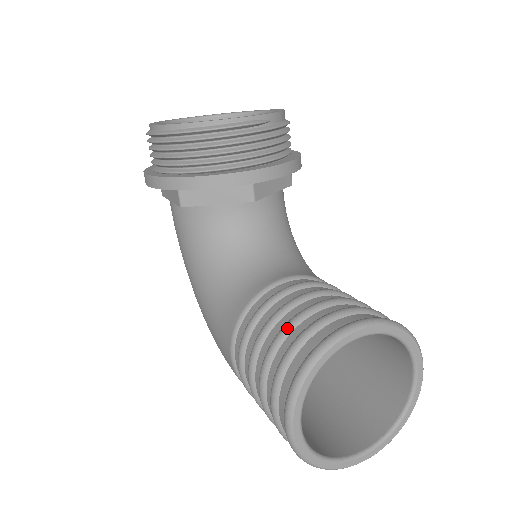
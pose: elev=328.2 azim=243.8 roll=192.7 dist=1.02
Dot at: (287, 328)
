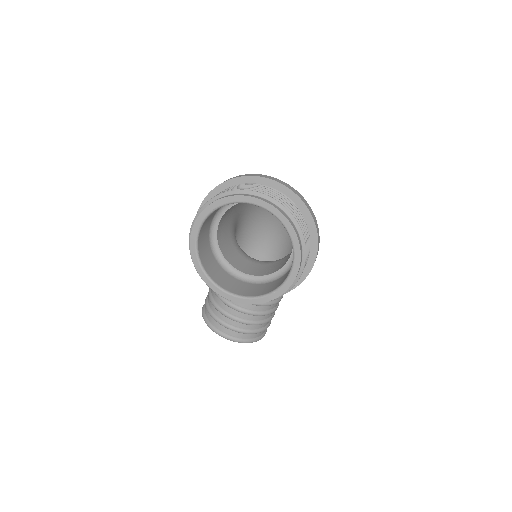
Dot at: (214, 307)
